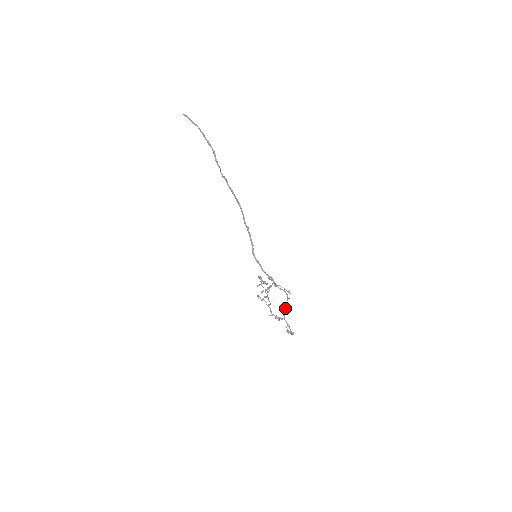
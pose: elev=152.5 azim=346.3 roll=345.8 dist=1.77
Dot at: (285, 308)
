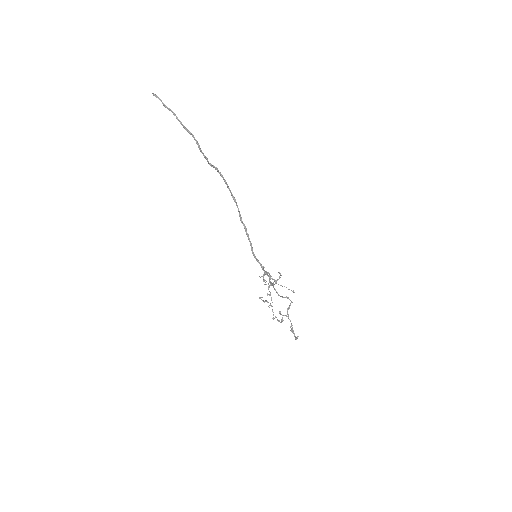
Dot at: (289, 308)
